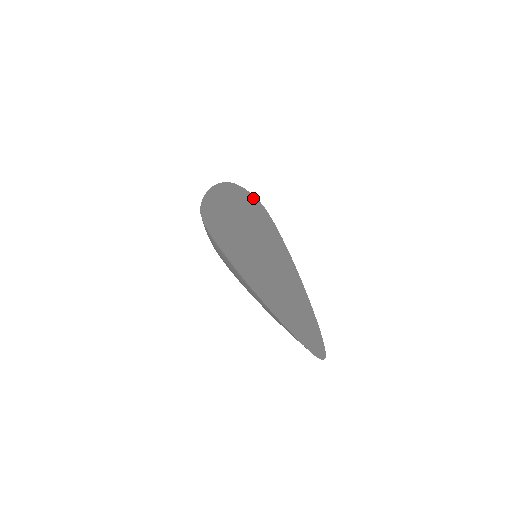
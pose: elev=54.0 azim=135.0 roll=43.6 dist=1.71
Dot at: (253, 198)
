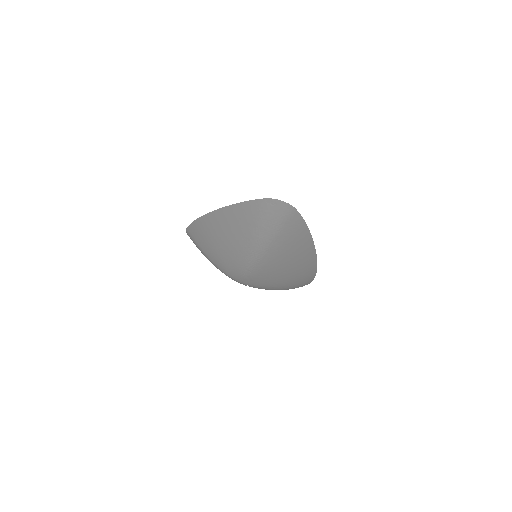
Dot at: occluded
